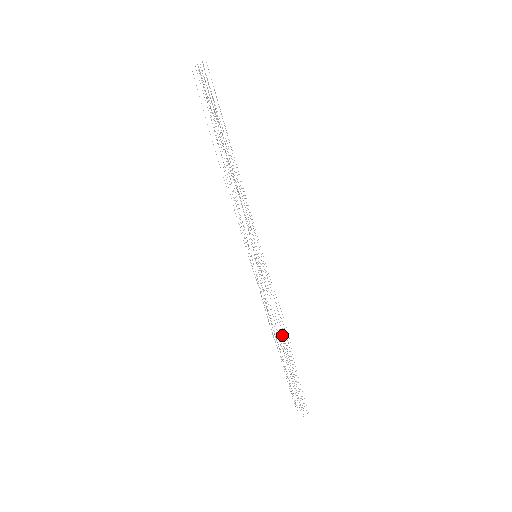
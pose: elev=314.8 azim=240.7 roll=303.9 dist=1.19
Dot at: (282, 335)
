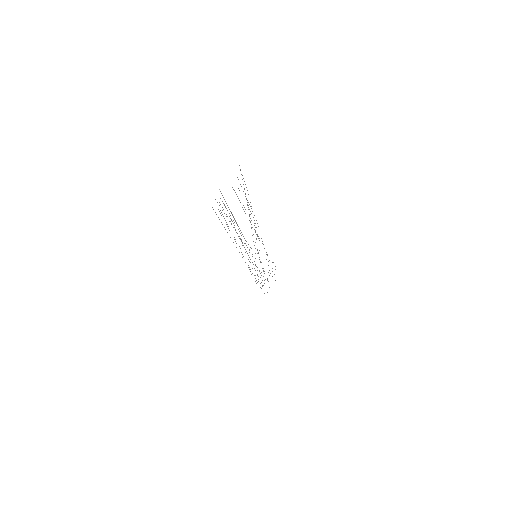
Dot at: occluded
